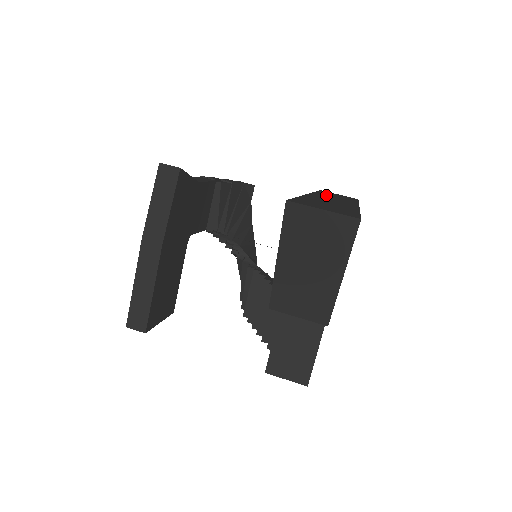
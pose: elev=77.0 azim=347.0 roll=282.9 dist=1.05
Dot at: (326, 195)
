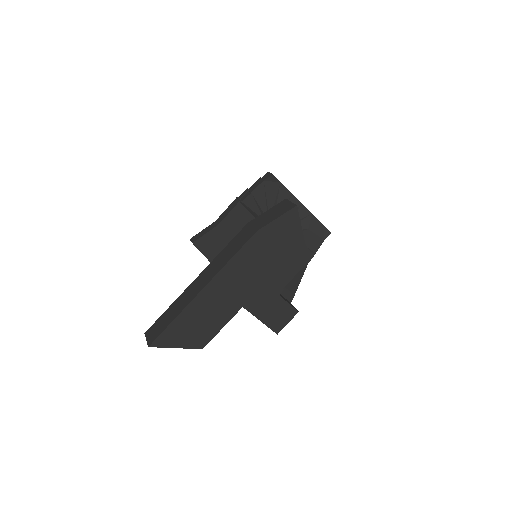
Dot at: (213, 264)
